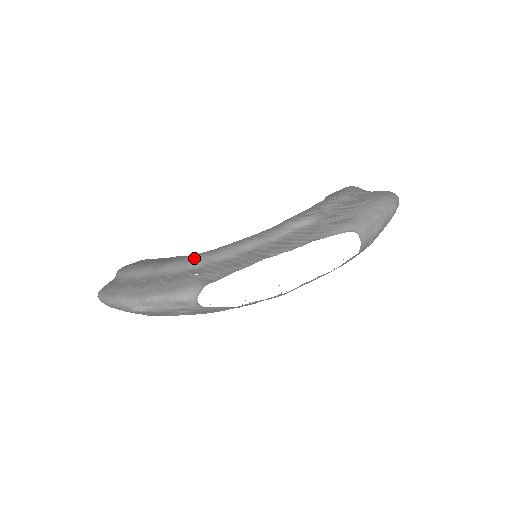
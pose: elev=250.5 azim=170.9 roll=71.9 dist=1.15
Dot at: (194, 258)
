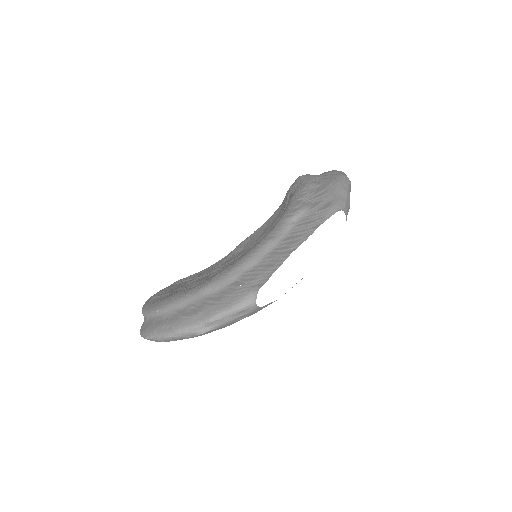
Dot at: (227, 274)
